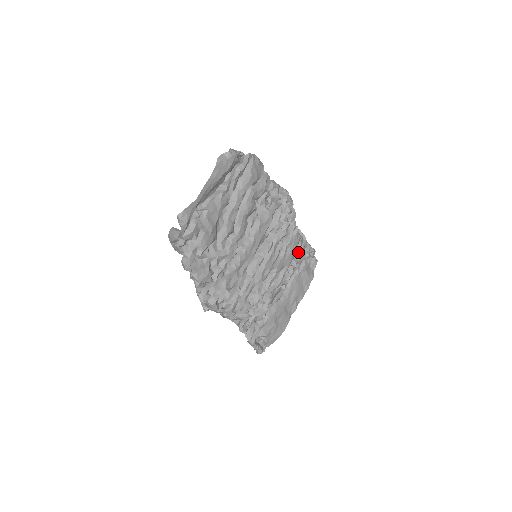
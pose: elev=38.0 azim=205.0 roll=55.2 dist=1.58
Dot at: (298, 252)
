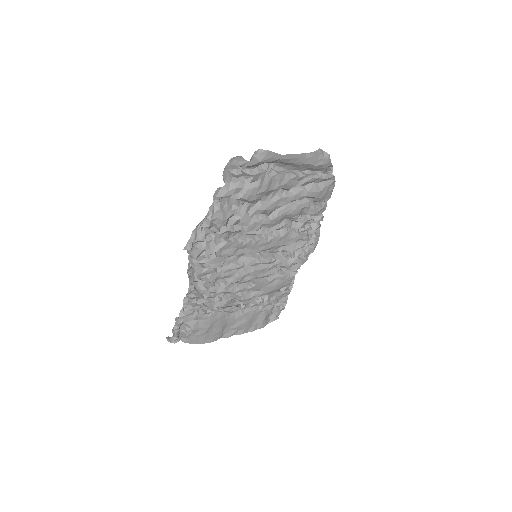
Dot at: (277, 293)
